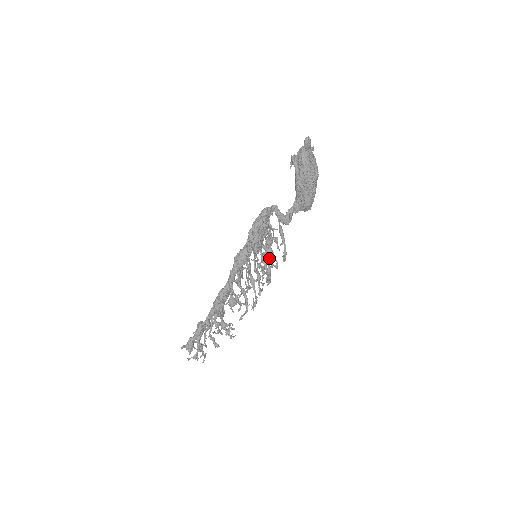
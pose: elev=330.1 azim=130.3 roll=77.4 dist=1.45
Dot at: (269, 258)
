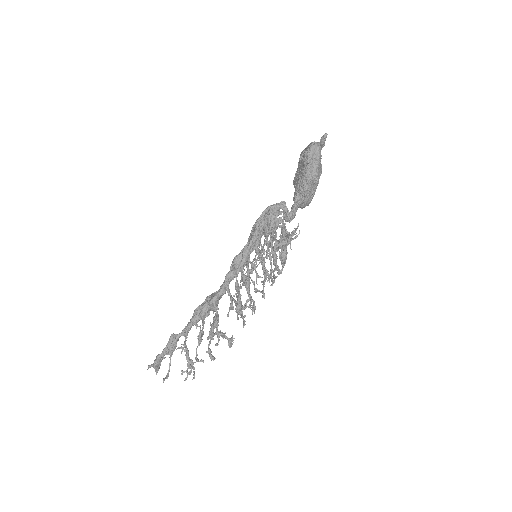
Dot at: (285, 258)
